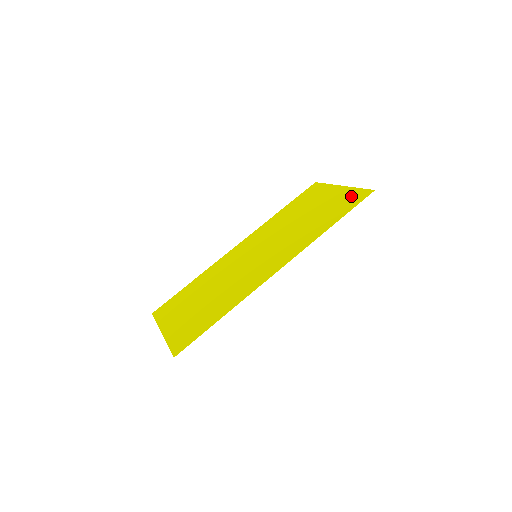
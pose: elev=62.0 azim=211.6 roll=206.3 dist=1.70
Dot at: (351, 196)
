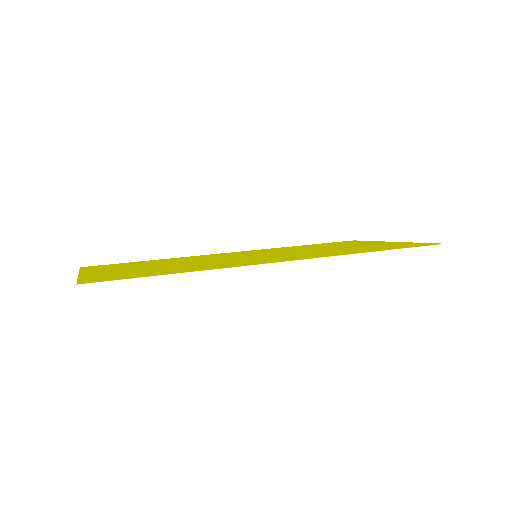
Dot at: (407, 244)
